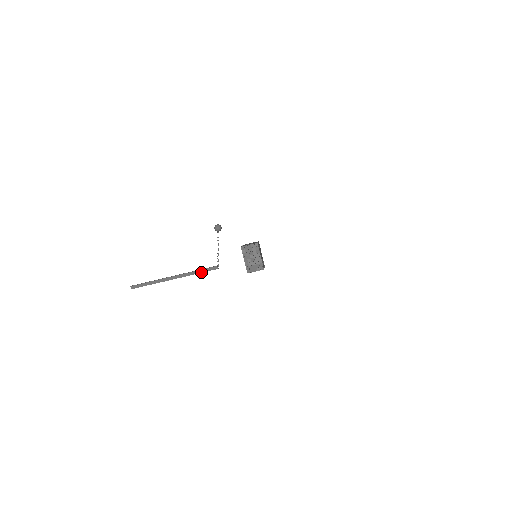
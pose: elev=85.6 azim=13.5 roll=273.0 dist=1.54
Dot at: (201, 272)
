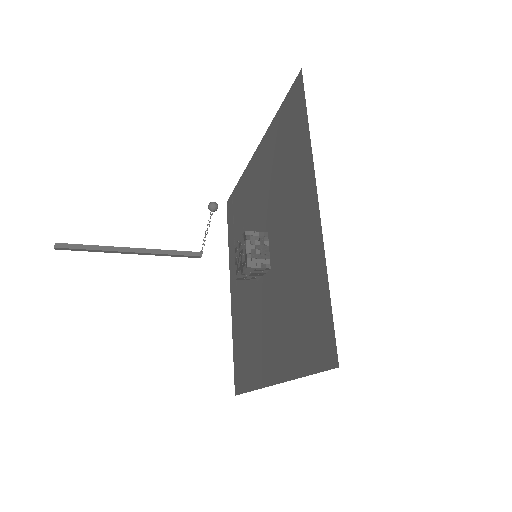
Dot at: (176, 254)
